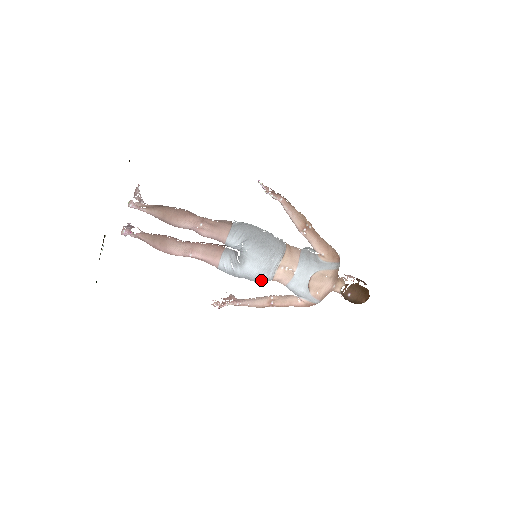
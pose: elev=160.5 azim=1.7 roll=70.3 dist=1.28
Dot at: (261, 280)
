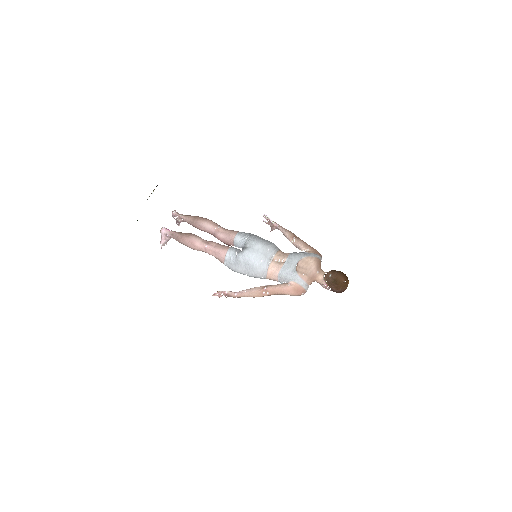
Dot at: (258, 267)
